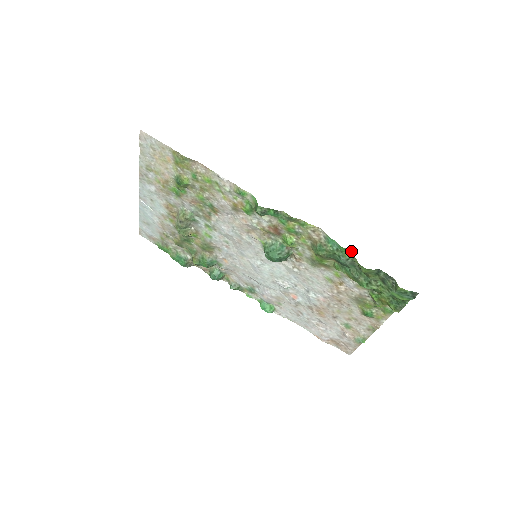
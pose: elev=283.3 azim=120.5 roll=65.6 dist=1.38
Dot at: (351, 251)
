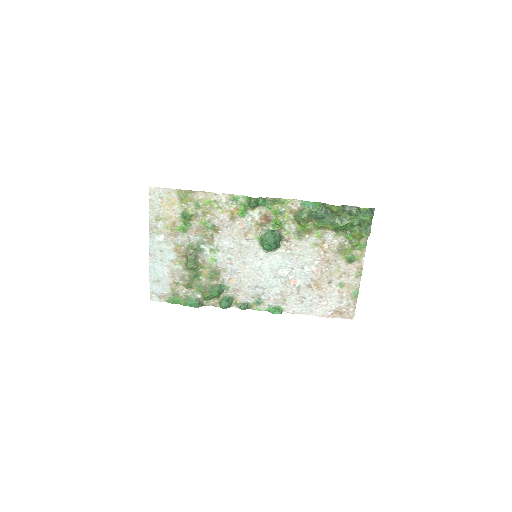
Dot at: (322, 203)
